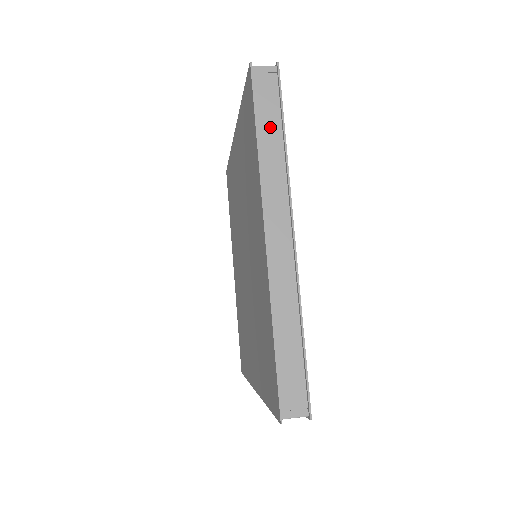
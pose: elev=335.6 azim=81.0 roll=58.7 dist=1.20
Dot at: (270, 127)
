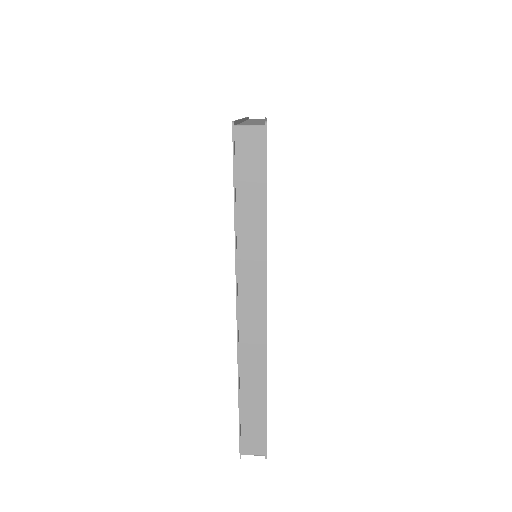
Dot at: (251, 201)
